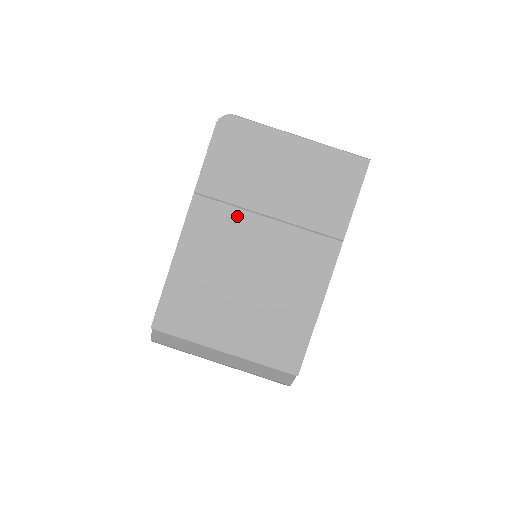
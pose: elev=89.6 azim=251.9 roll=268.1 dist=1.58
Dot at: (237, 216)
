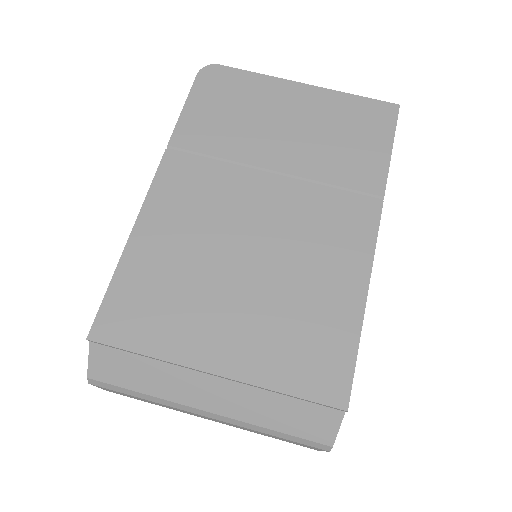
Dot at: (228, 172)
